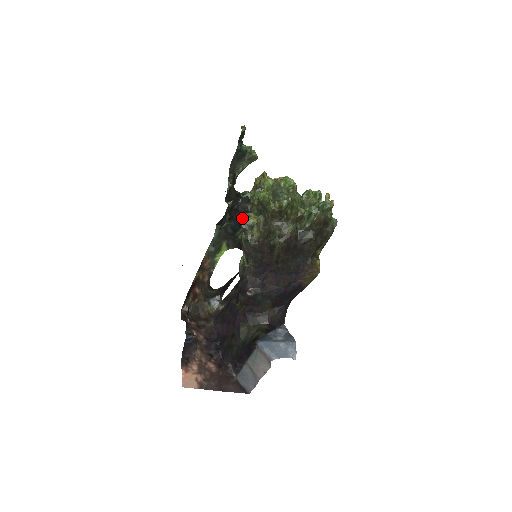
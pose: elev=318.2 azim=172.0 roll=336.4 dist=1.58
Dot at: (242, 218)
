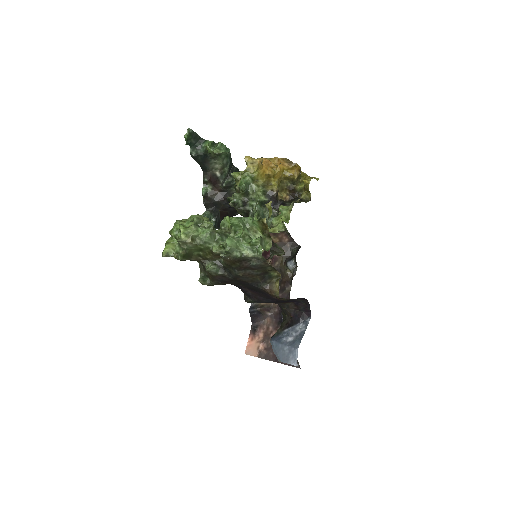
Dot at: occluded
